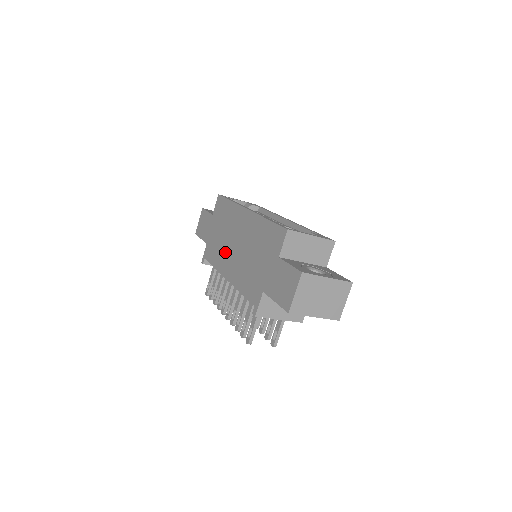
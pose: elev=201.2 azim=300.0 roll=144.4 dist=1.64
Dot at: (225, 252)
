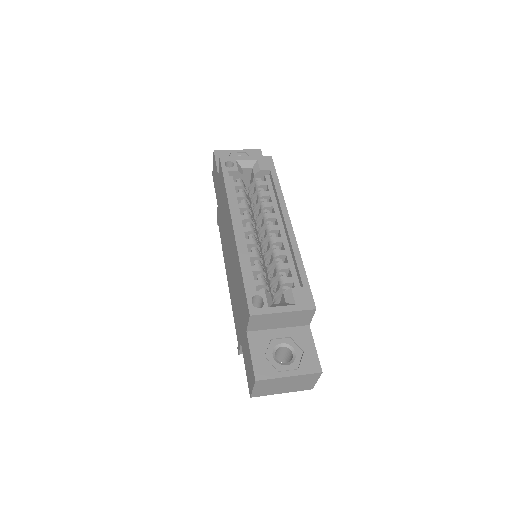
Dot at: (225, 245)
